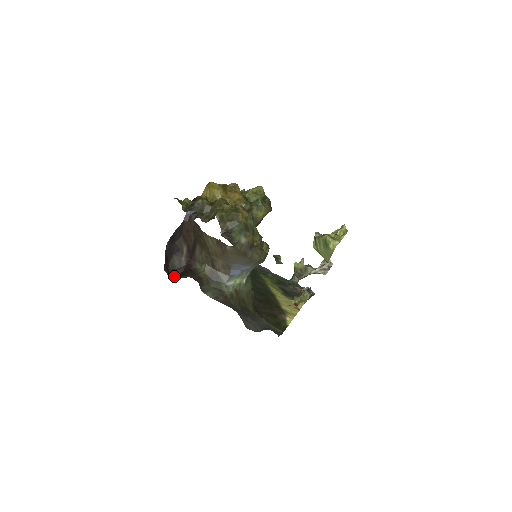
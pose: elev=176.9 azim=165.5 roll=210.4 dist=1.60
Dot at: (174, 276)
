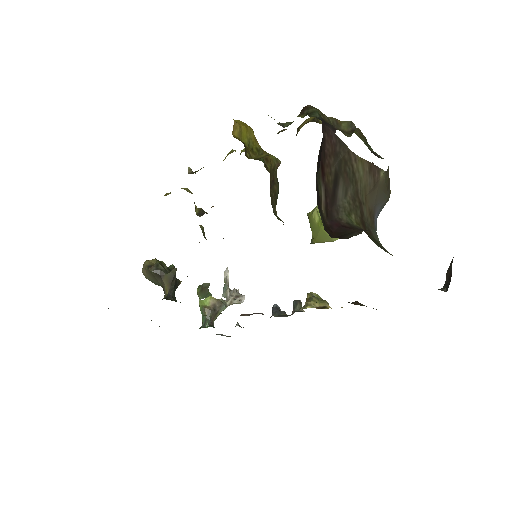
Dot at: (340, 238)
